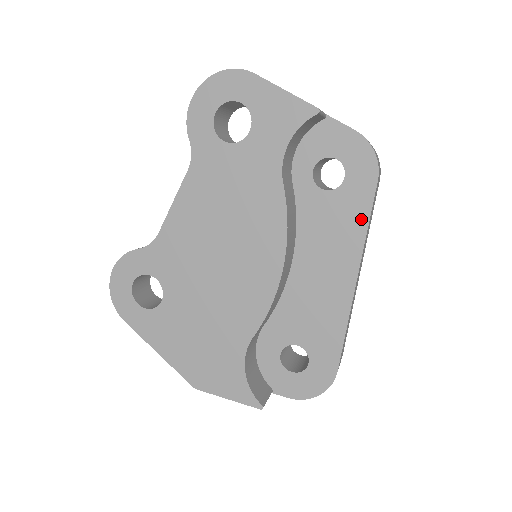
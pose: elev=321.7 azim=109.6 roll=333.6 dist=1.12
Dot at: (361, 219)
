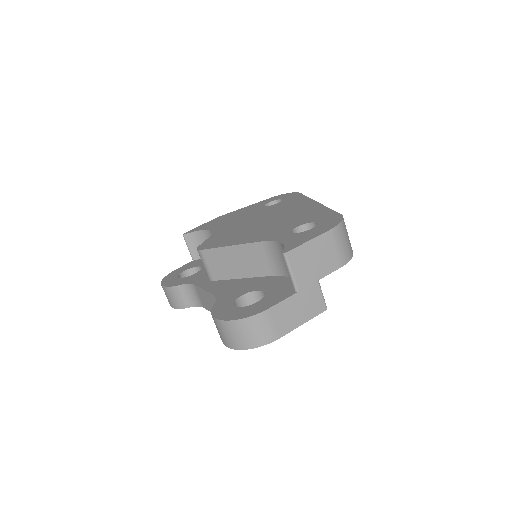
Dot at: occluded
